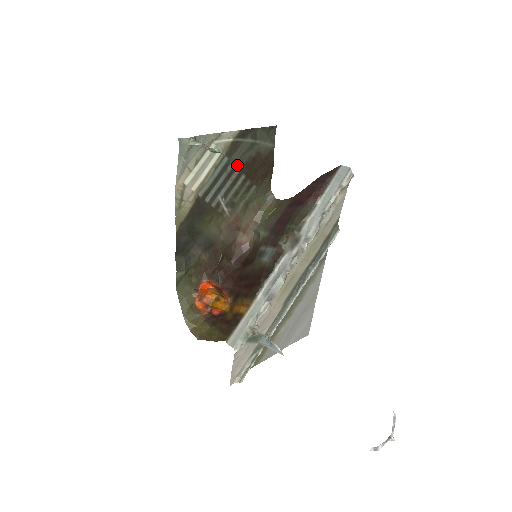
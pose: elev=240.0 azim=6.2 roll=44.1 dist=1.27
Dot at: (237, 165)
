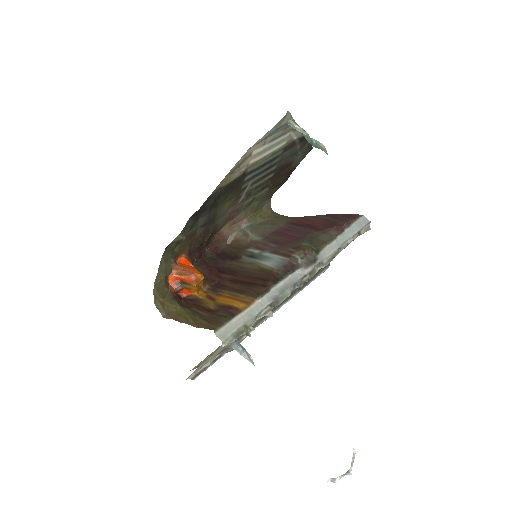
Dot at: (279, 162)
